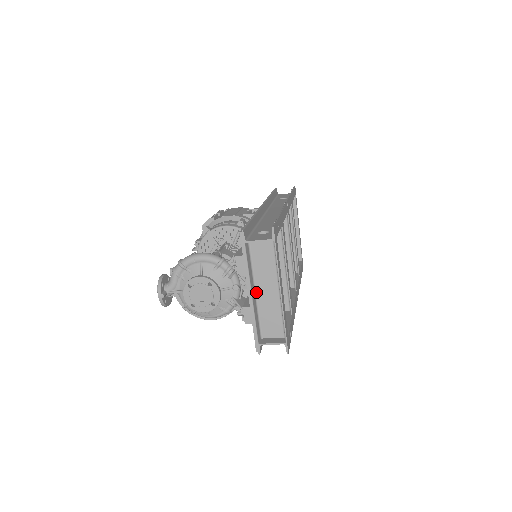
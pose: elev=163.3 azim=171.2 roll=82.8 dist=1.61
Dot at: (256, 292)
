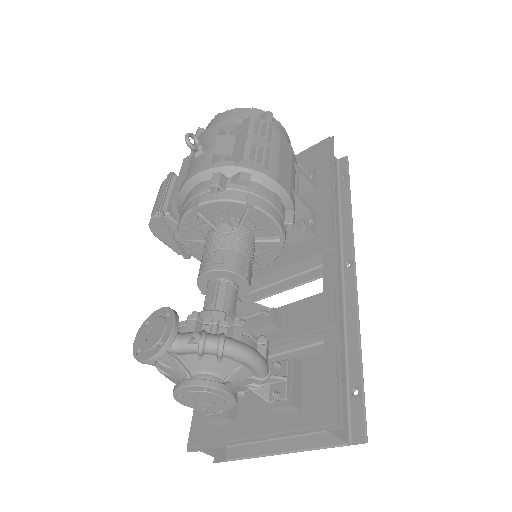
Dot at: occluded
